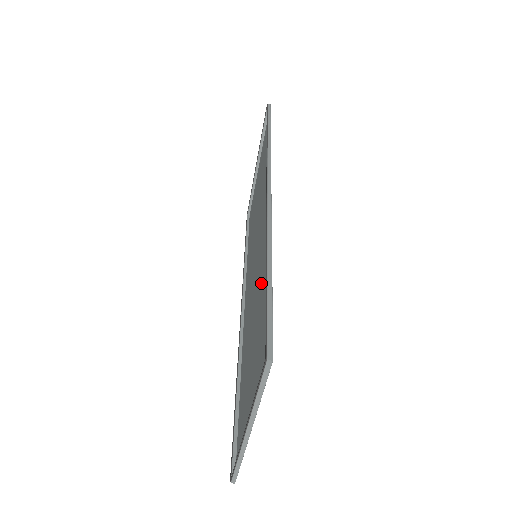
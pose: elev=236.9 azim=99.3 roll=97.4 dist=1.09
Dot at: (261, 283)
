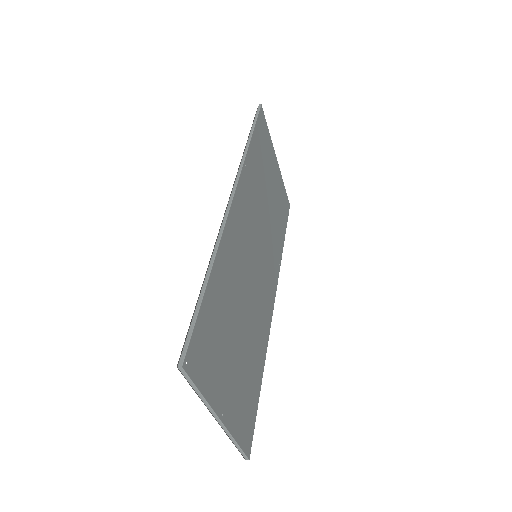
Dot at: (232, 288)
